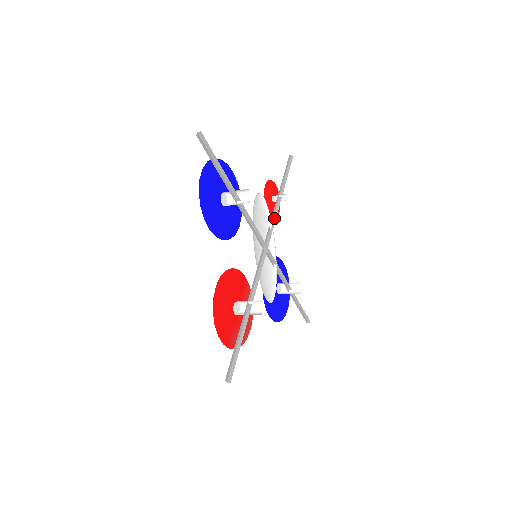
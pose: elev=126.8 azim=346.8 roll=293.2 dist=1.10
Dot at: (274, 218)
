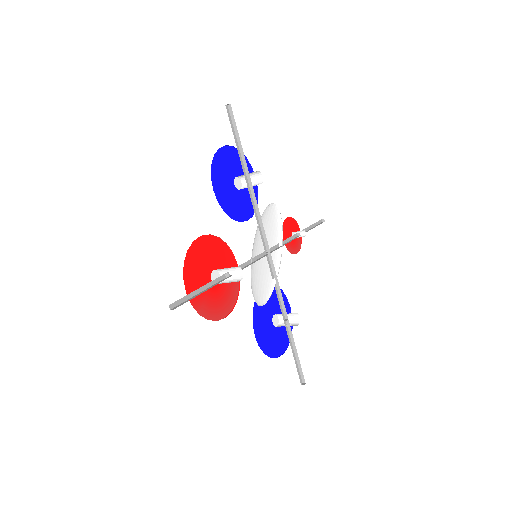
Dot at: (287, 242)
